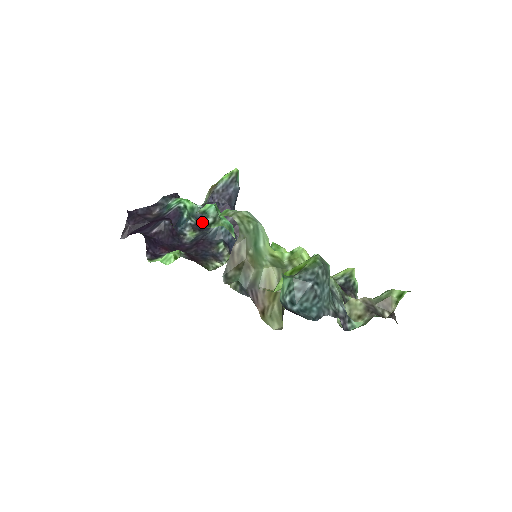
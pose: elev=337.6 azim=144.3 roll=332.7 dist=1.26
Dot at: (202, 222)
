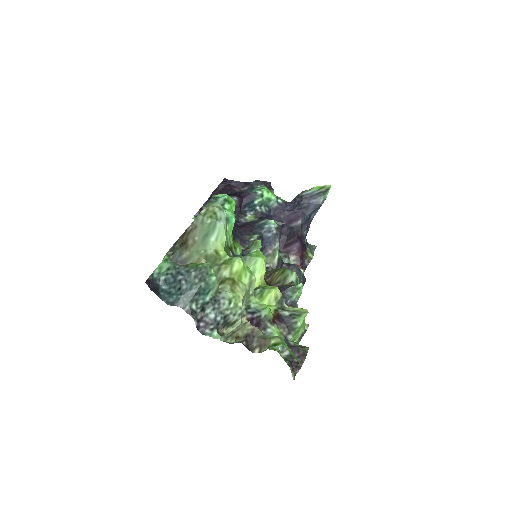
Dot at: (273, 214)
